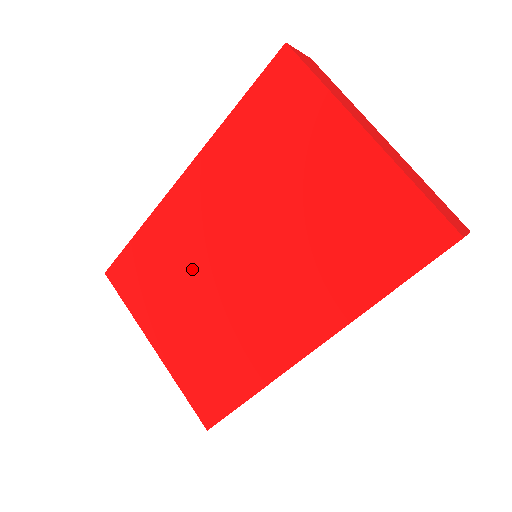
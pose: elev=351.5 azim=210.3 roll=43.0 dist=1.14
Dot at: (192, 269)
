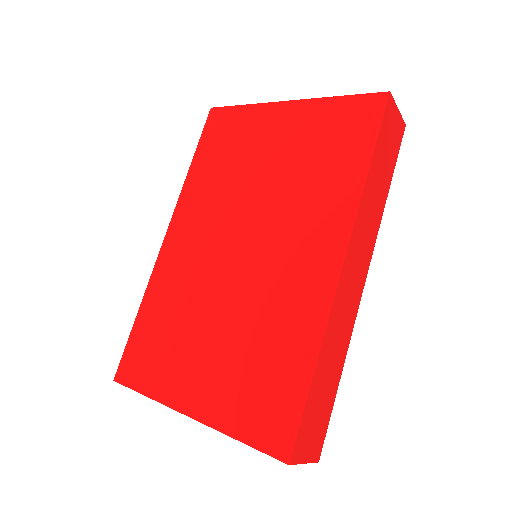
Dot at: (200, 295)
